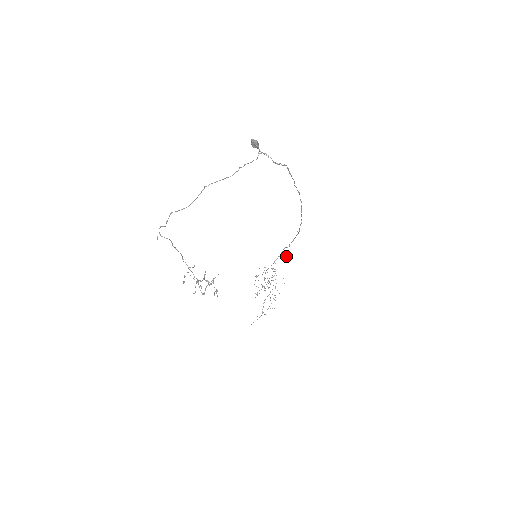
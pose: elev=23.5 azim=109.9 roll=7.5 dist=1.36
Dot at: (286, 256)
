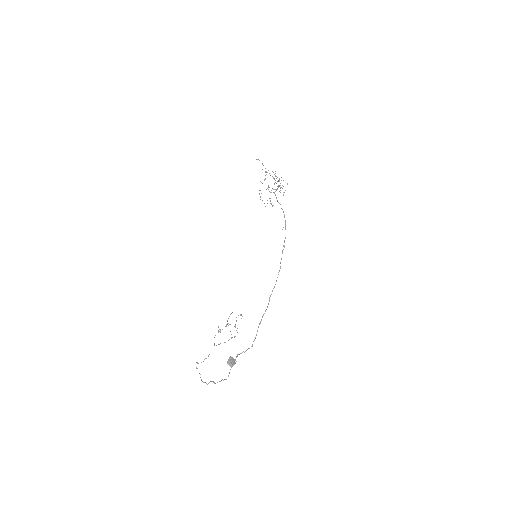
Dot at: occluded
